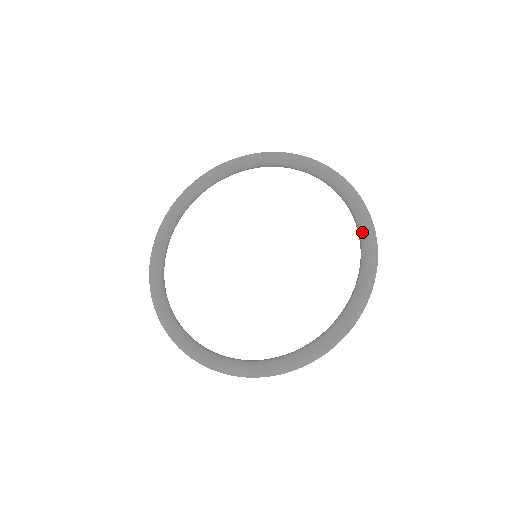
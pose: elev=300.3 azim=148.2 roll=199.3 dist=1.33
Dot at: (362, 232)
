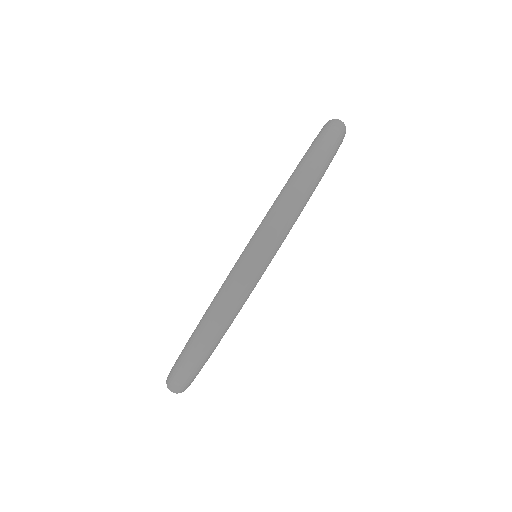
Dot at: occluded
